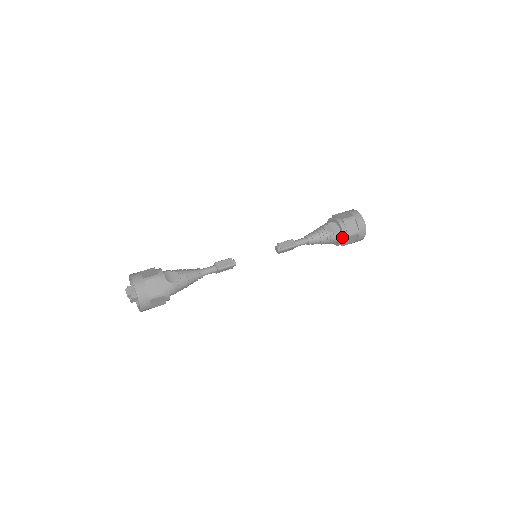
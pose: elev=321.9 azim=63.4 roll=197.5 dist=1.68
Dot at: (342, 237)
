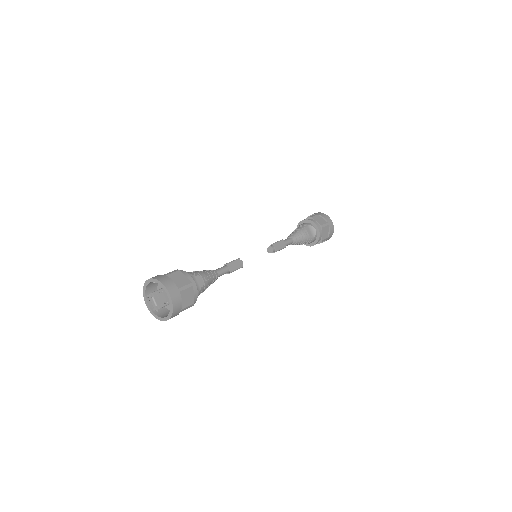
Dot at: (317, 241)
